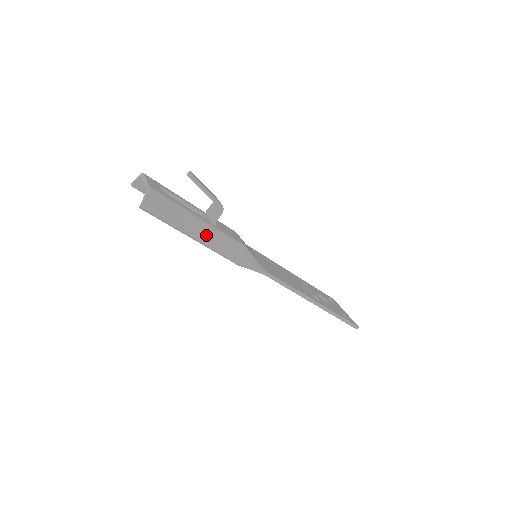
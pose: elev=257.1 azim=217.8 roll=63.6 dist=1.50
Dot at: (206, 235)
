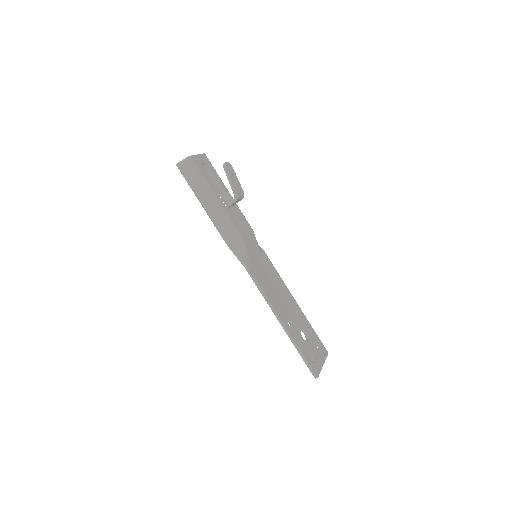
Dot at: (213, 209)
